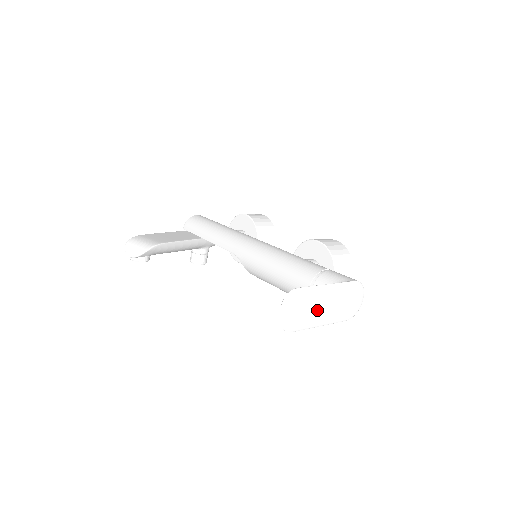
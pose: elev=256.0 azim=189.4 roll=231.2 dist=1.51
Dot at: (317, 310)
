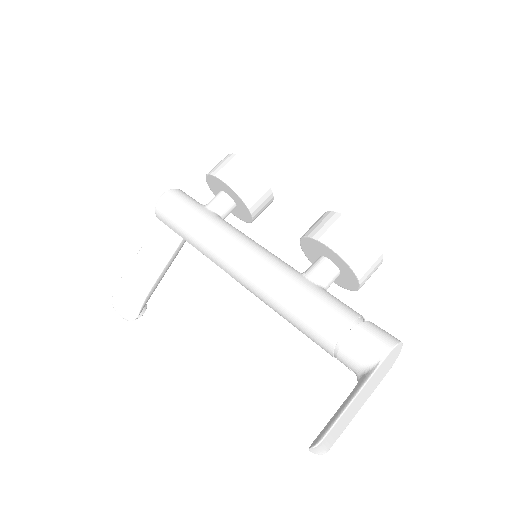
Dot at: (350, 415)
